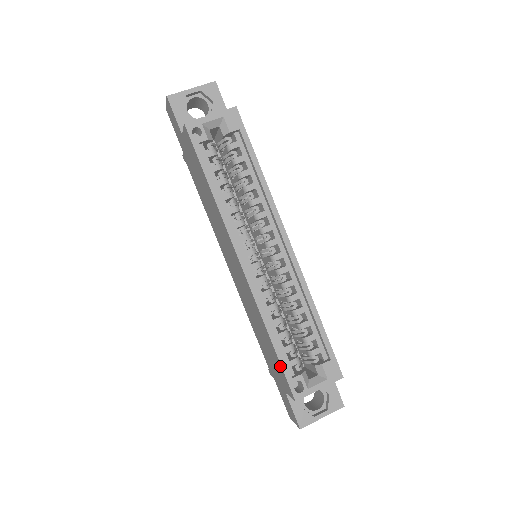
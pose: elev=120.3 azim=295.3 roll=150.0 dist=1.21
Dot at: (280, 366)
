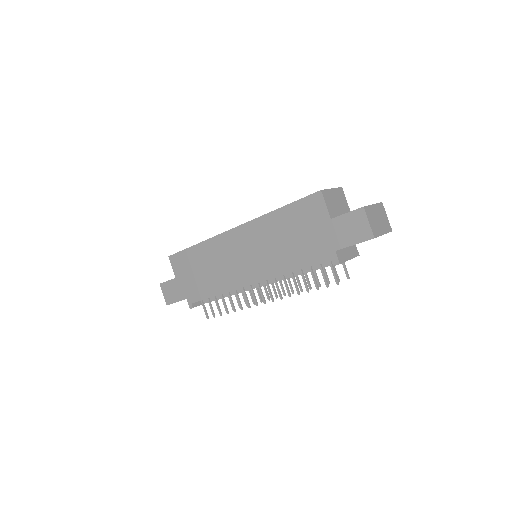
Dot at: (297, 205)
